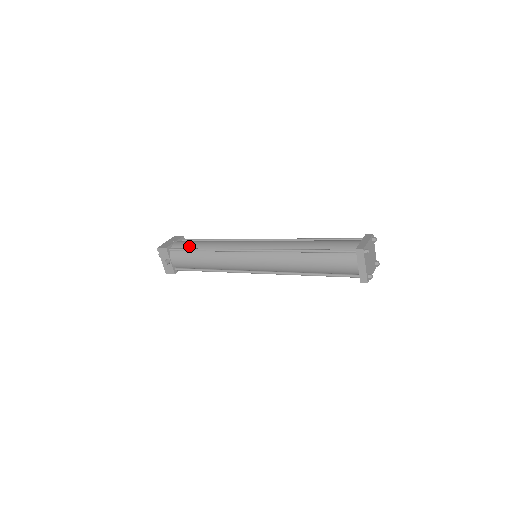
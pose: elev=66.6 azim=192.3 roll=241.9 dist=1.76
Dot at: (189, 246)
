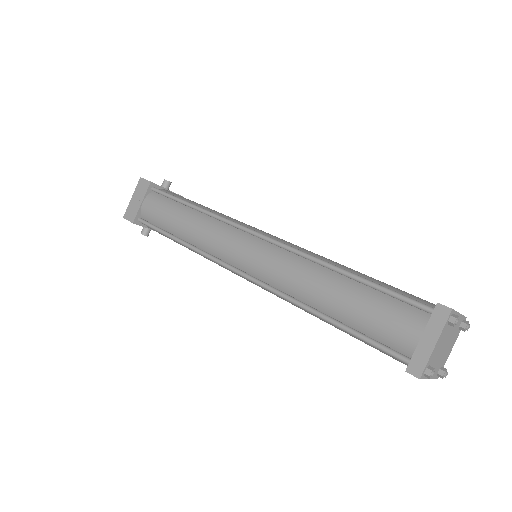
Dot at: (160, 223)
